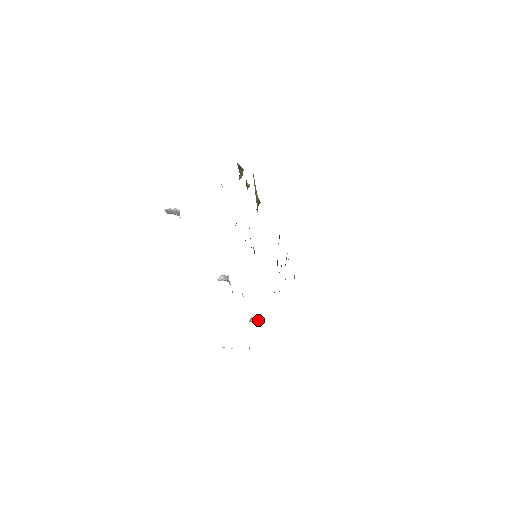
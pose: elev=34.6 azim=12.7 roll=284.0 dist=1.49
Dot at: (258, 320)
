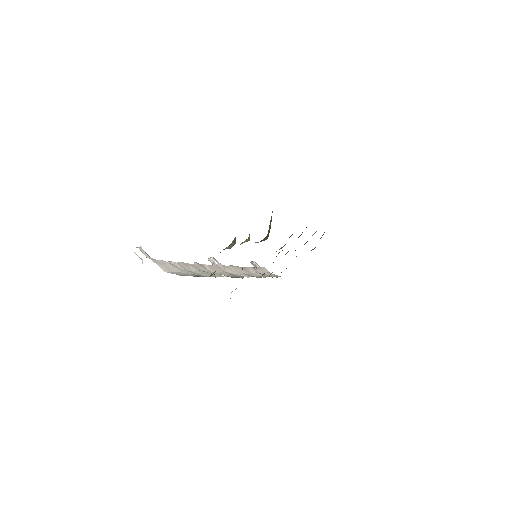
Dot at: occluded
